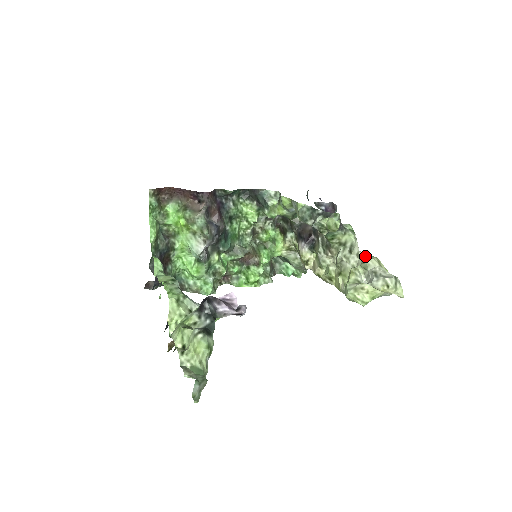
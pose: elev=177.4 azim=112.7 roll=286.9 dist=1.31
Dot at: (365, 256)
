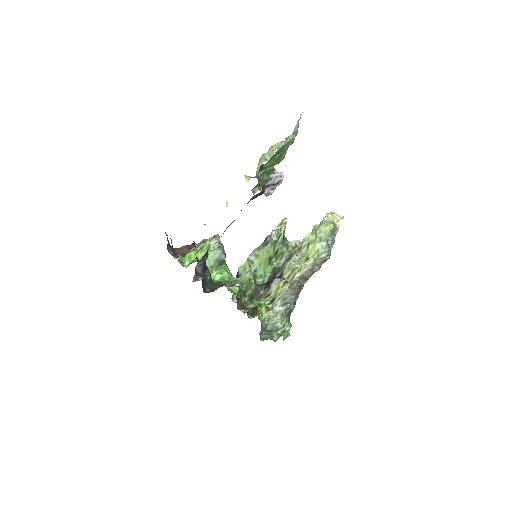
Dot at: occluded
